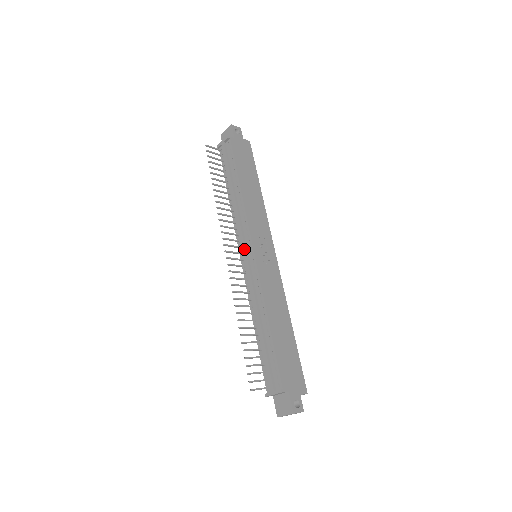
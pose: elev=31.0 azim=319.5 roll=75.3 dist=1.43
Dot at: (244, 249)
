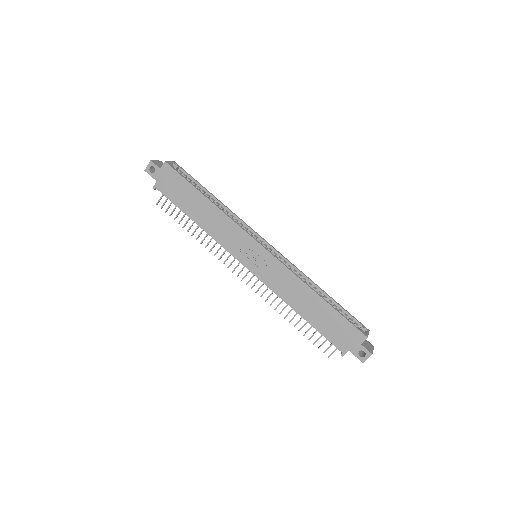
Dot at: occluded
